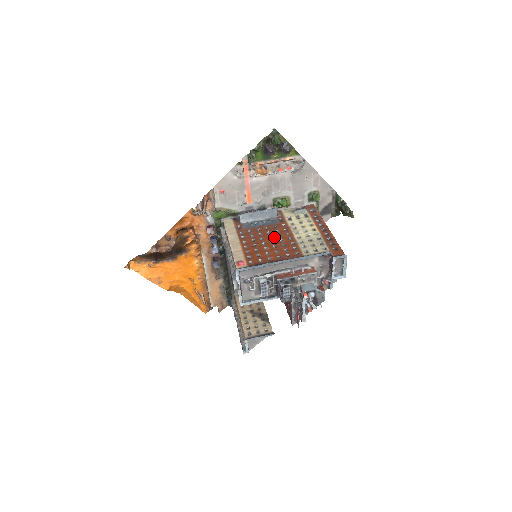
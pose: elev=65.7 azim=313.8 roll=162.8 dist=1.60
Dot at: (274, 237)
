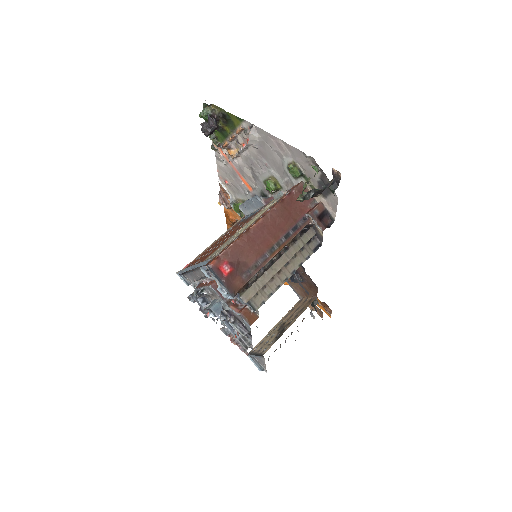
Dot at: (229, 235)
